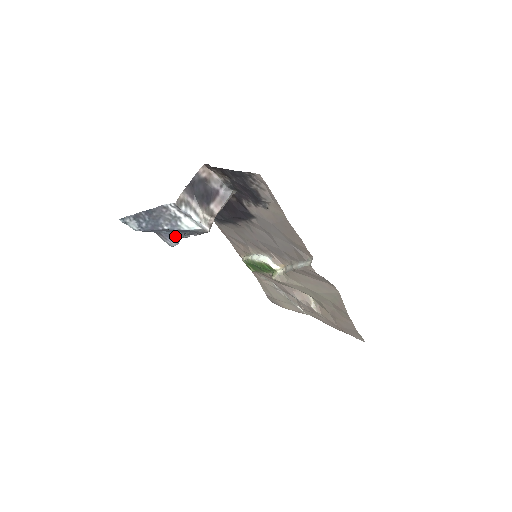
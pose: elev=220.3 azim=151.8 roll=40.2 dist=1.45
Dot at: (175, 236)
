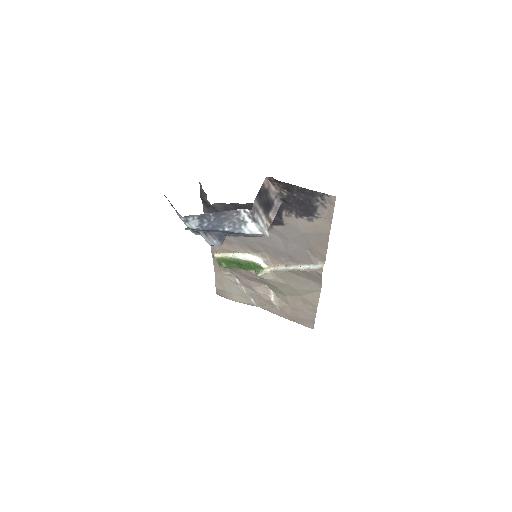
Dot at: (222, 236)
